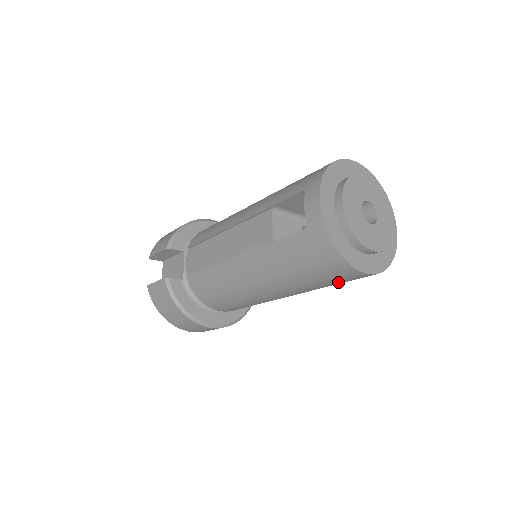
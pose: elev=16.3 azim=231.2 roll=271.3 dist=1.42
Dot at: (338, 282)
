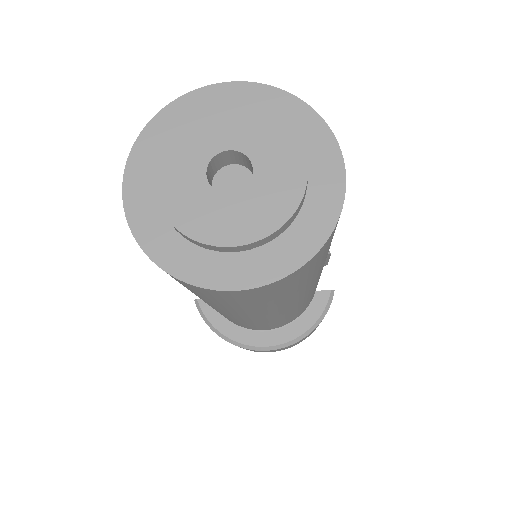
Dot at: (253, 300)
